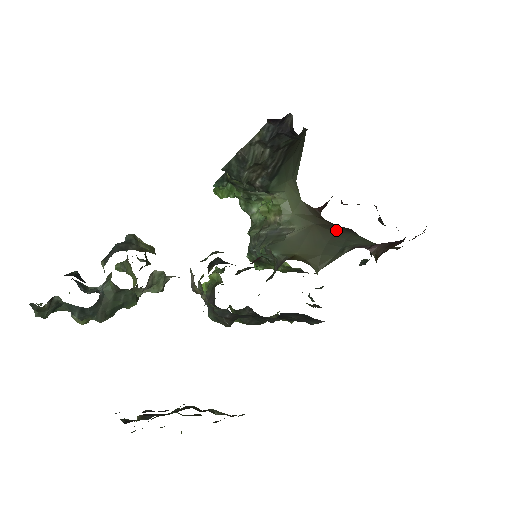
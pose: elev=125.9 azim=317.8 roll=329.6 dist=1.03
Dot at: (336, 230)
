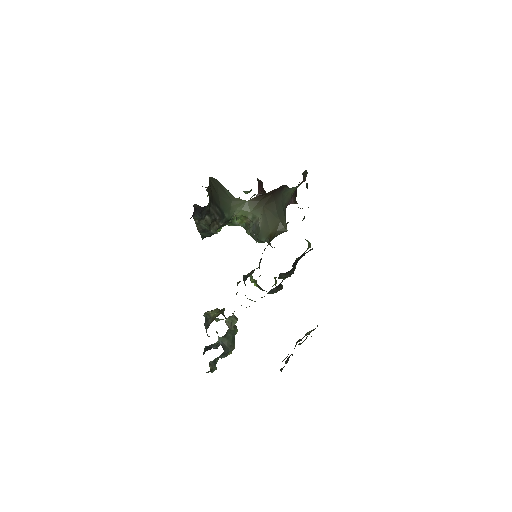
Dot at: (275, 198)
